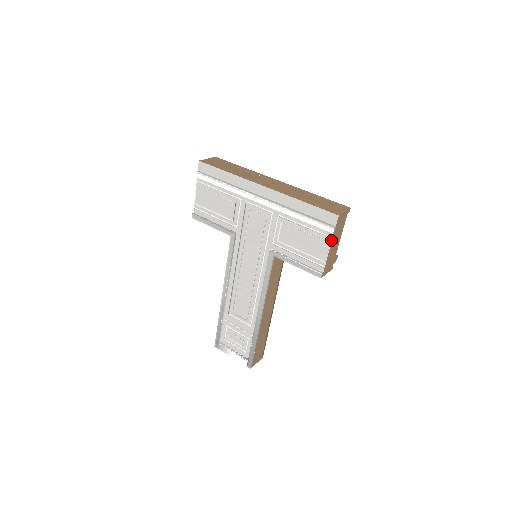
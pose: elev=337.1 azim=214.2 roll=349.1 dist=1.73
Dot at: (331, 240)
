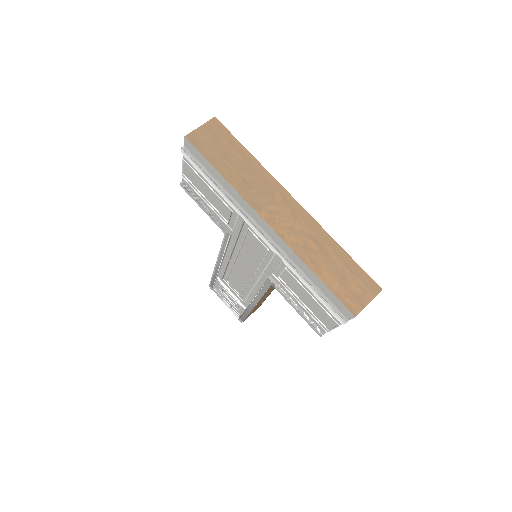
Dot at: (340, 324)
